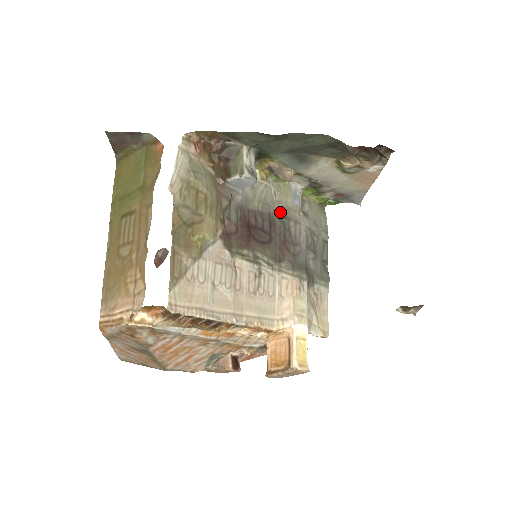
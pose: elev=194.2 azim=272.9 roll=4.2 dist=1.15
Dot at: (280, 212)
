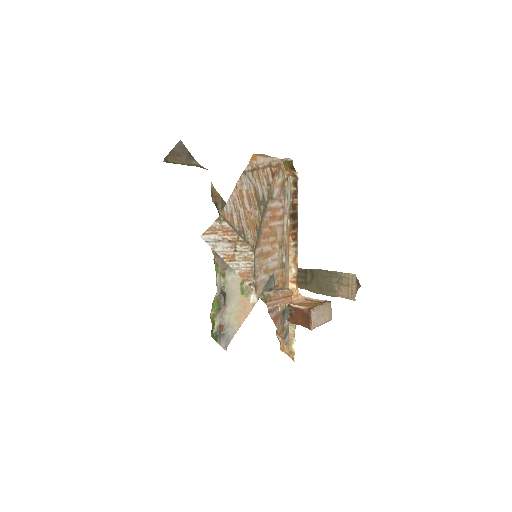
Dot at: occluded
